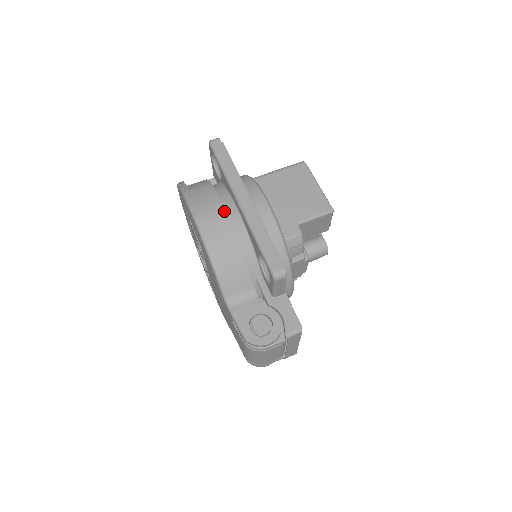
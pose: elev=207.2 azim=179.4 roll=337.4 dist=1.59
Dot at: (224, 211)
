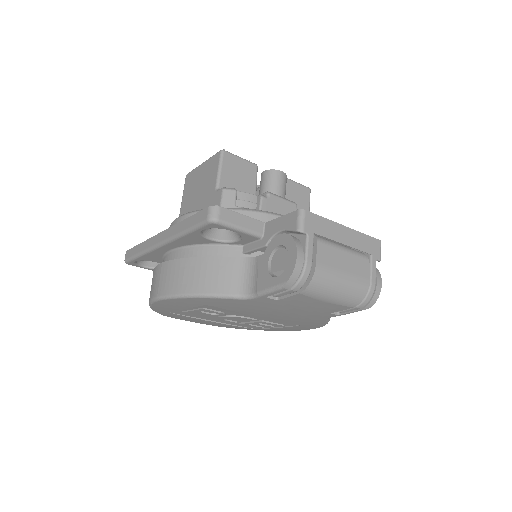
Dot at: (162, 264)
